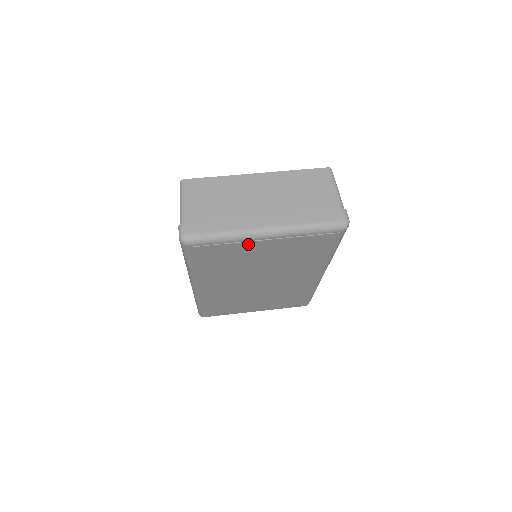
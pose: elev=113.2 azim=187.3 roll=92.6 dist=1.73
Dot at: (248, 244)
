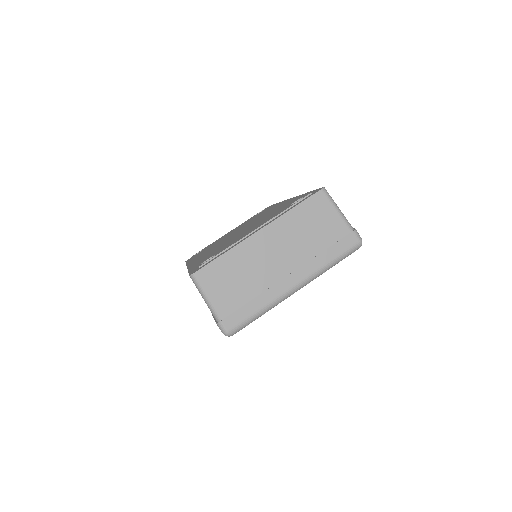
Dot at: occluded
